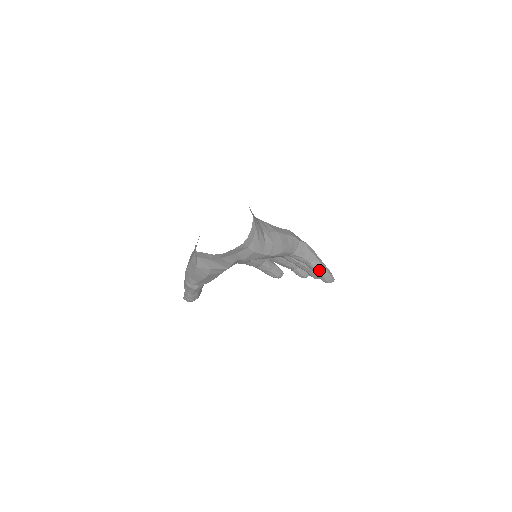
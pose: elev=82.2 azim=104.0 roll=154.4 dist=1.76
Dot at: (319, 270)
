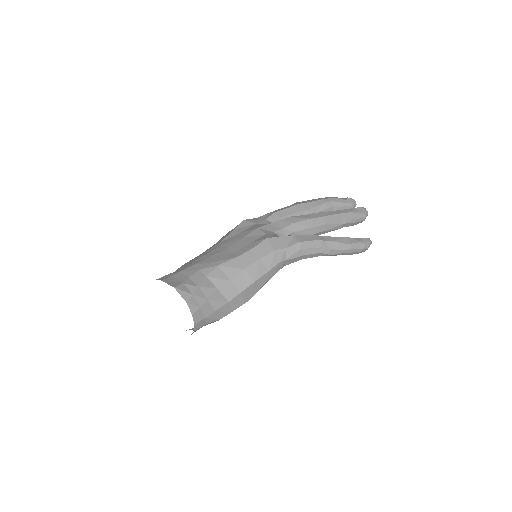
Dot at: (337, 254)
